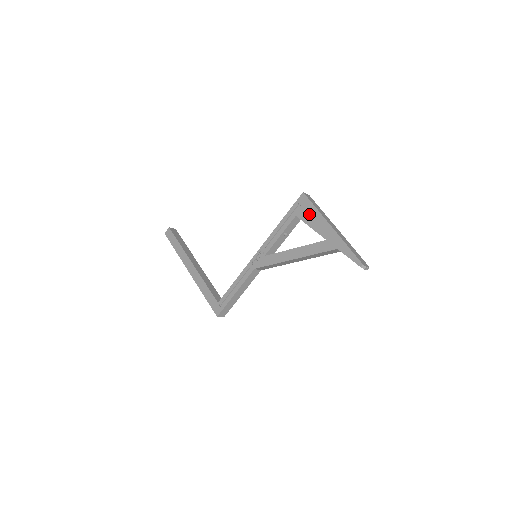
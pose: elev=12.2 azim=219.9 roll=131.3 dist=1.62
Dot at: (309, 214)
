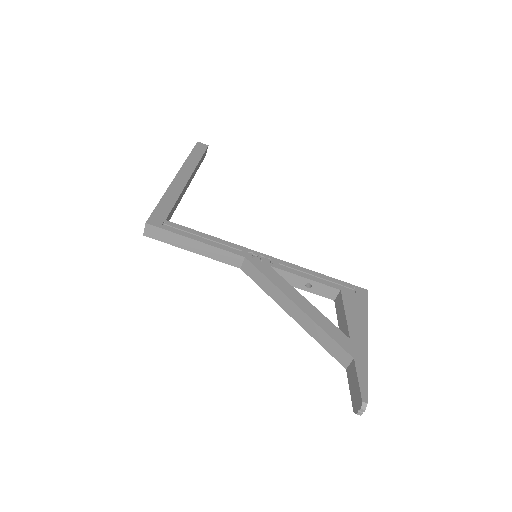
Dot at: (356, 305)
